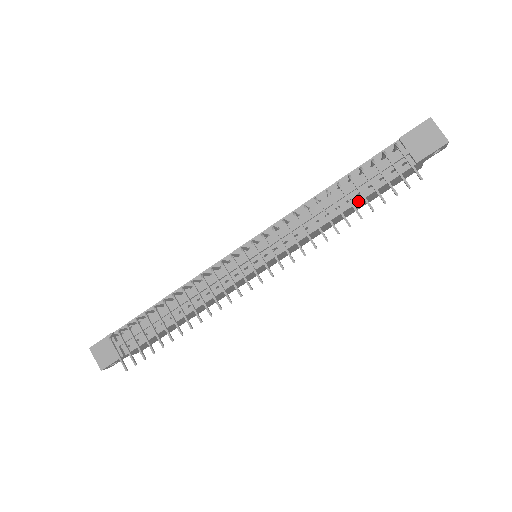
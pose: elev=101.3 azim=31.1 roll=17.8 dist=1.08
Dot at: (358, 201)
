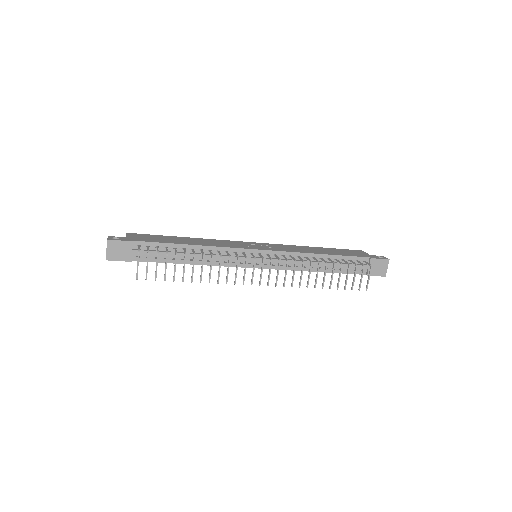
Dot at: (330, 272)
